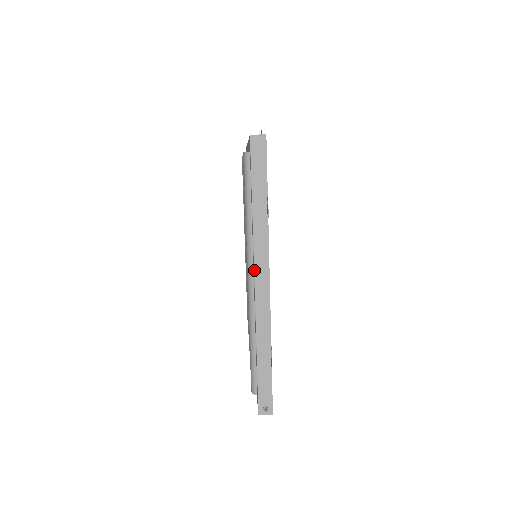
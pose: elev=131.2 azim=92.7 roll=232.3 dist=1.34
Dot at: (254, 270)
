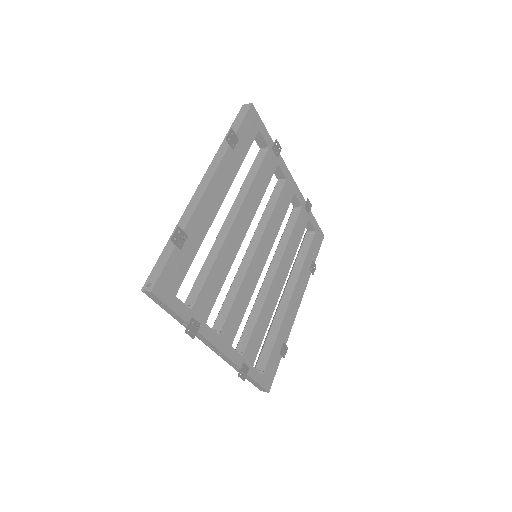
Dot at: (203, 177)
